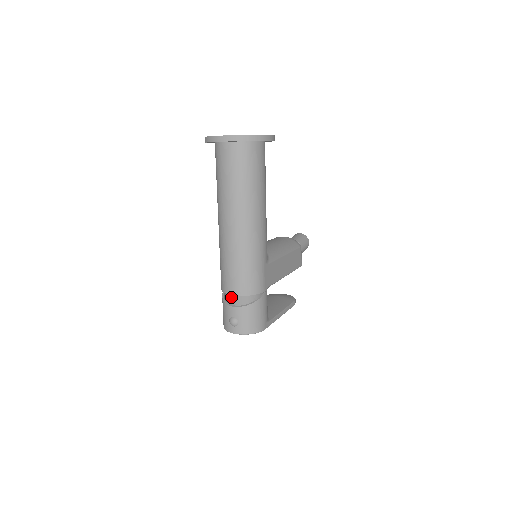
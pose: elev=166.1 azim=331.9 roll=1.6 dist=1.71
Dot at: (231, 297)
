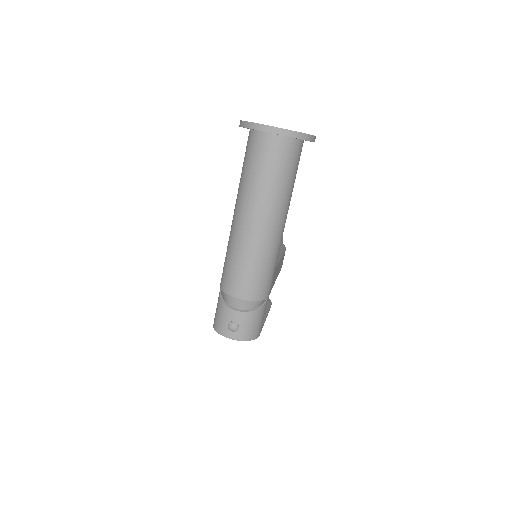
Dot at: (235, 300)
